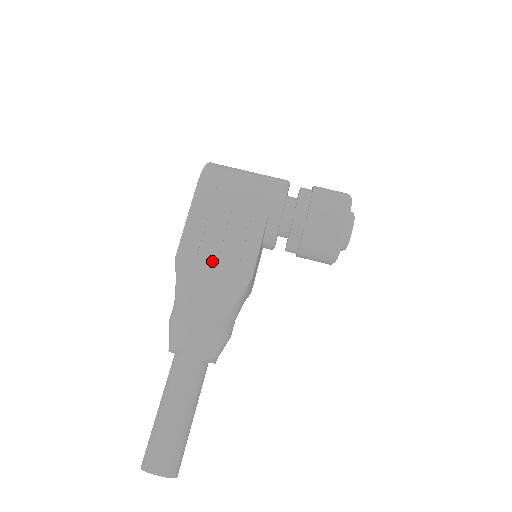
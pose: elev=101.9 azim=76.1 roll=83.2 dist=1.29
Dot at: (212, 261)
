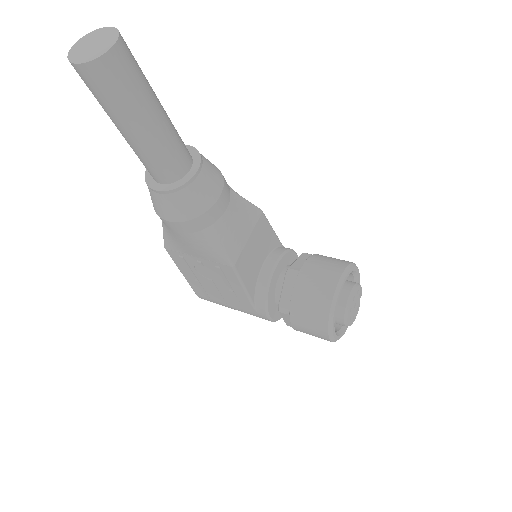
Dot at: occluded
